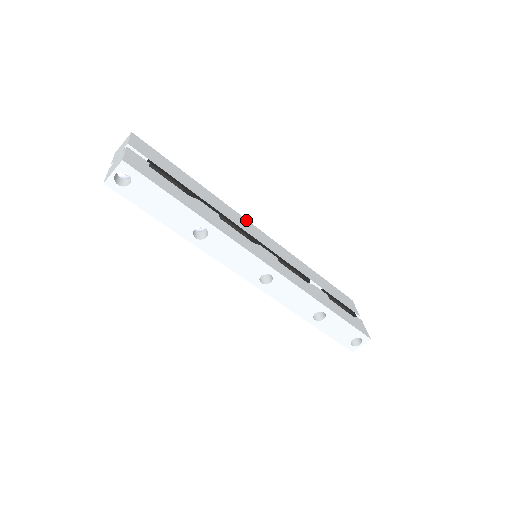
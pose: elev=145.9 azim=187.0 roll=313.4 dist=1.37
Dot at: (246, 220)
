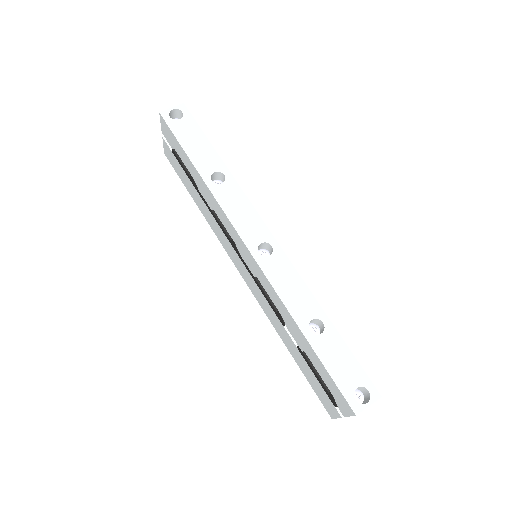
Dot at: occluded
